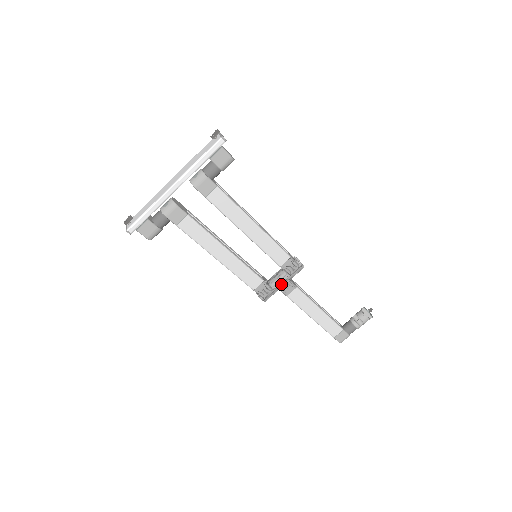
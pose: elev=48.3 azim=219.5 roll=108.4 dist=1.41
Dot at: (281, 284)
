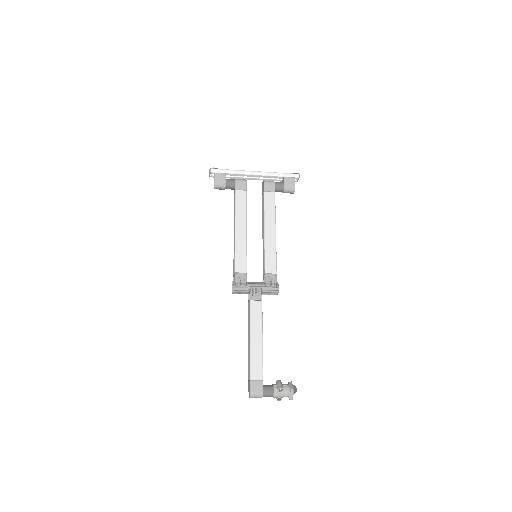
Dot at: (255, 287)
